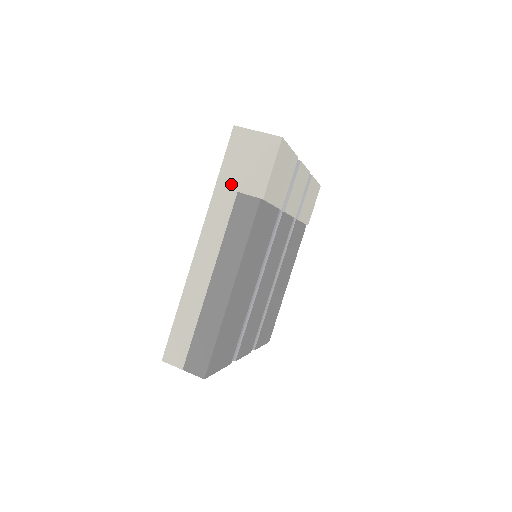
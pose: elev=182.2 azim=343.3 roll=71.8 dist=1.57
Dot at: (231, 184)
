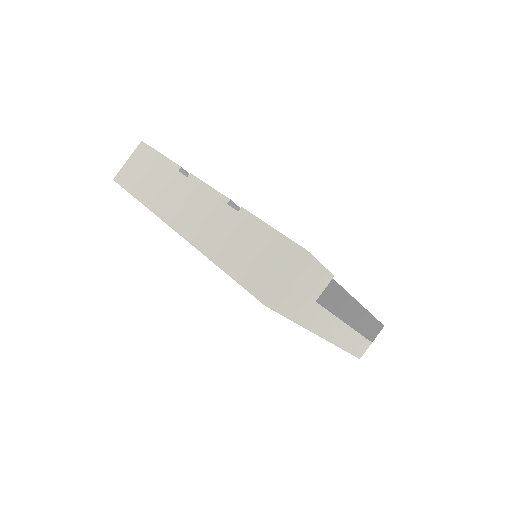
Dot at: (307, 308)
